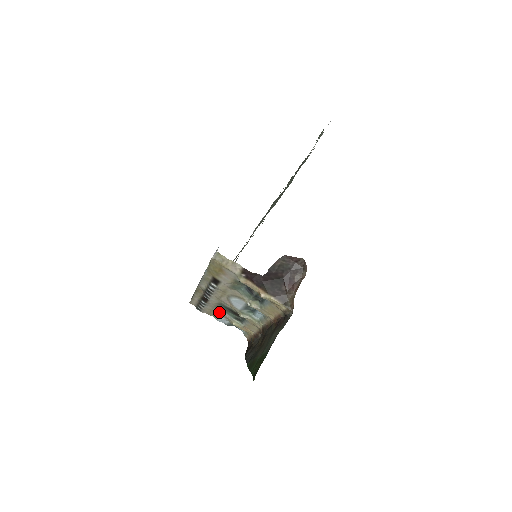
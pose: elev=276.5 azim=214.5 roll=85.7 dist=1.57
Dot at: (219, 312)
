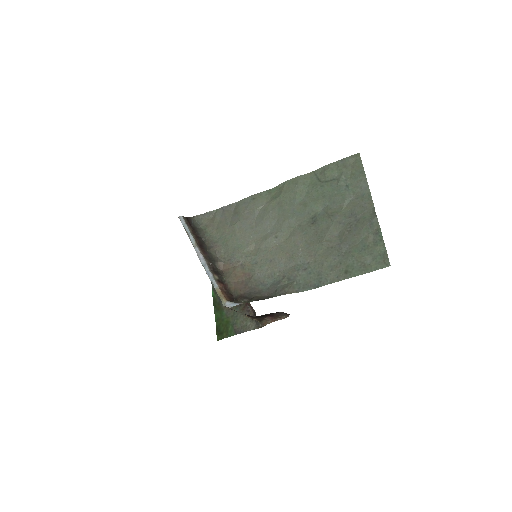
Dot at: occluded
